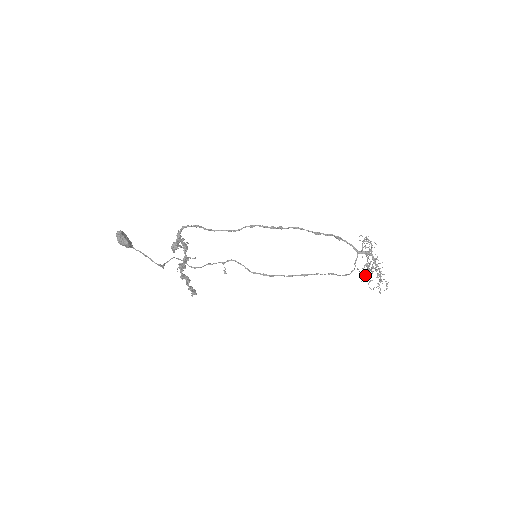
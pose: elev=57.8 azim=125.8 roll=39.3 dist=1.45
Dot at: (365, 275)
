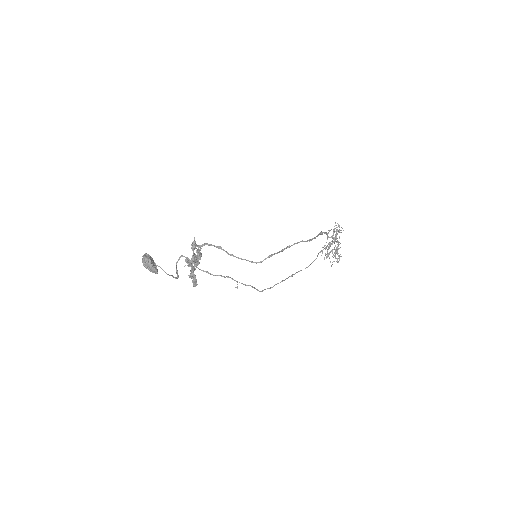
Dot at: (327, 256)
